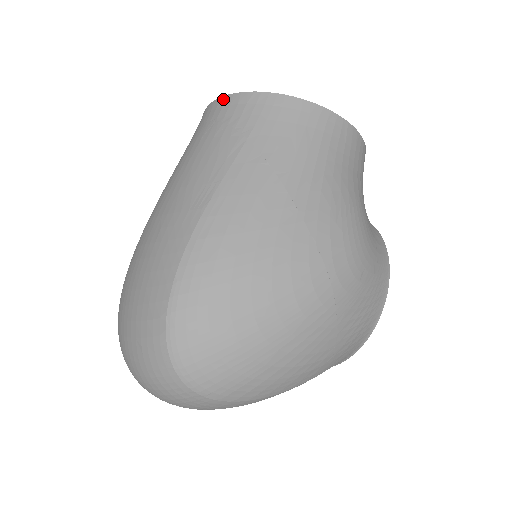
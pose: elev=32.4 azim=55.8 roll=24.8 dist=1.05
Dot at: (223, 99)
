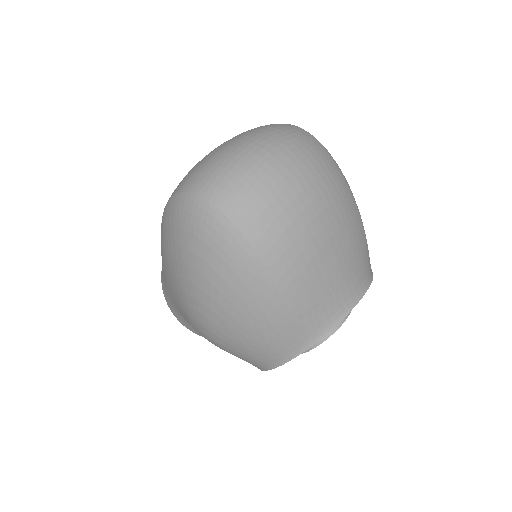
Dot at: occluded
